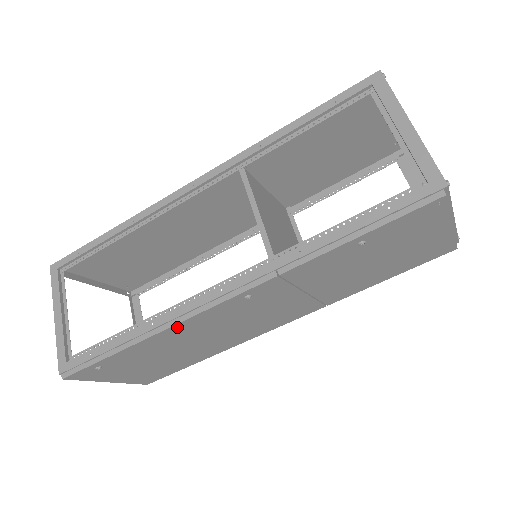
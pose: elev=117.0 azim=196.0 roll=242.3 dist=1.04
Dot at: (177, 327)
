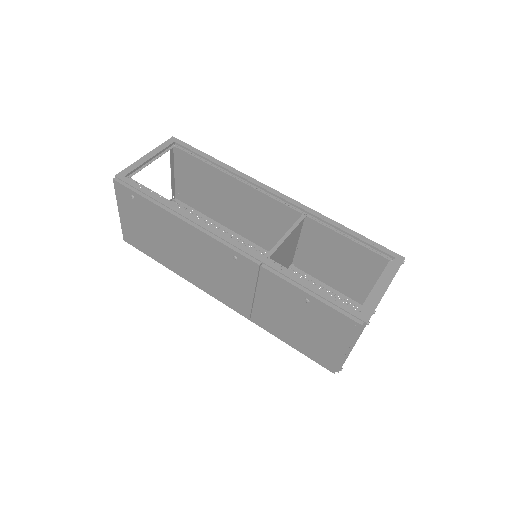
Dot at: (191, 228)
